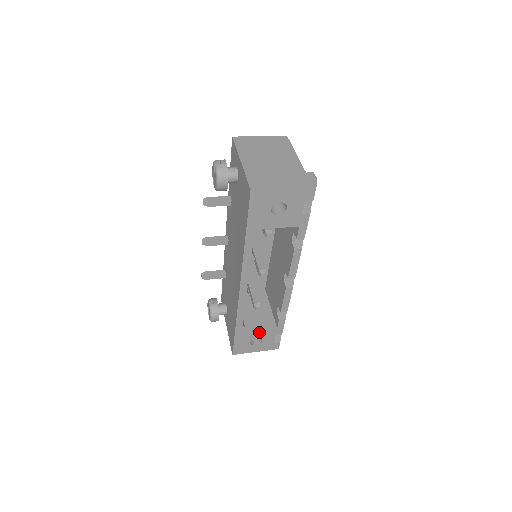
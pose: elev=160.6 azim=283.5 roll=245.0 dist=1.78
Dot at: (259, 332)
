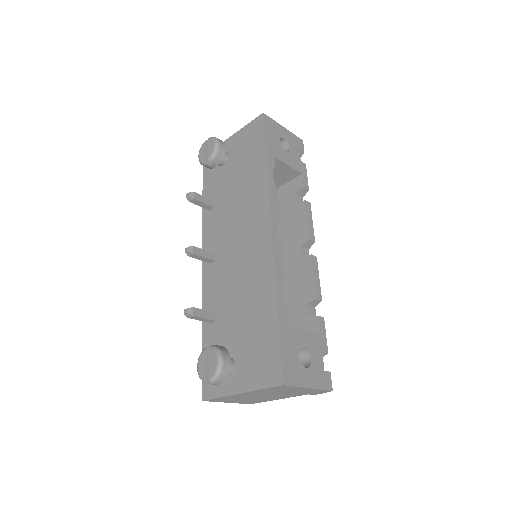
Dot at: (304, 334)
